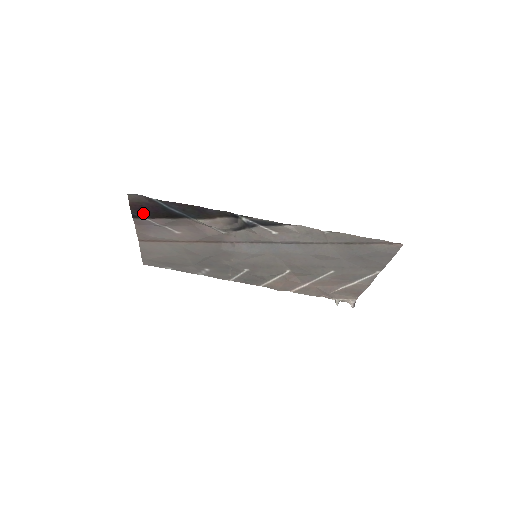
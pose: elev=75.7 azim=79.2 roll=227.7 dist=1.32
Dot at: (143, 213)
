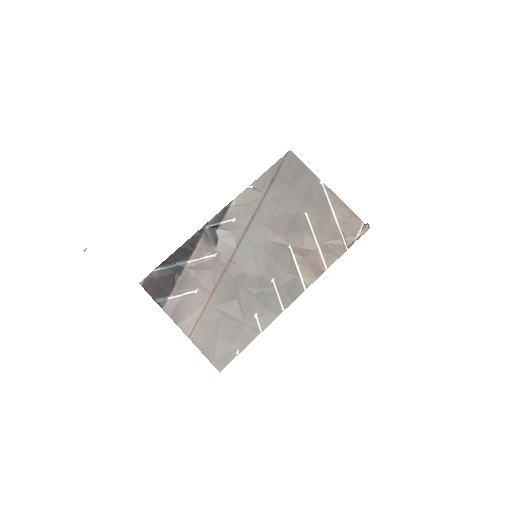
Dot at: (162, 294)
